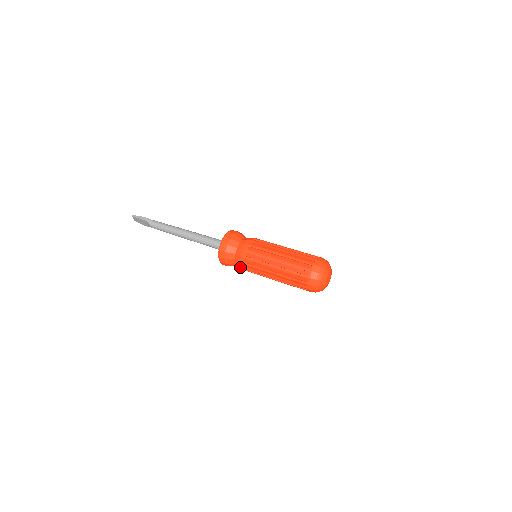
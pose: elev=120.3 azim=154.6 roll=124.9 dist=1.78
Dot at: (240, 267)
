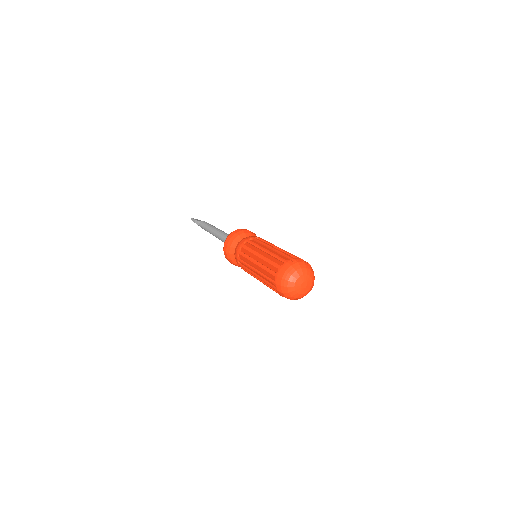
Dot at: occluded
